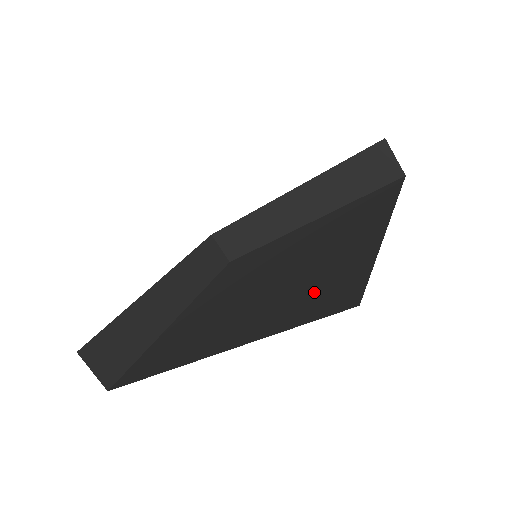
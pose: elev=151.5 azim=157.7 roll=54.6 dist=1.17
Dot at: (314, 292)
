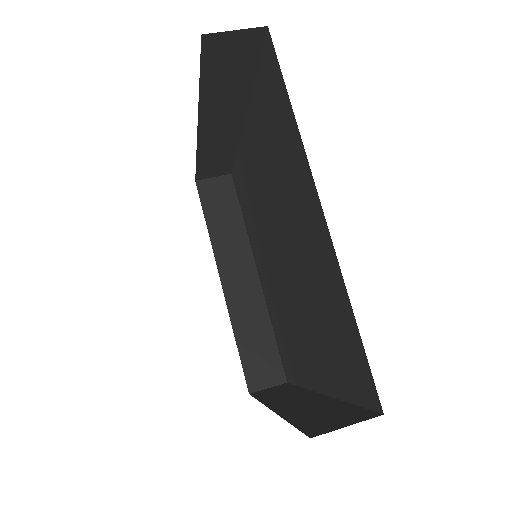
Dot at: (336, 341)
